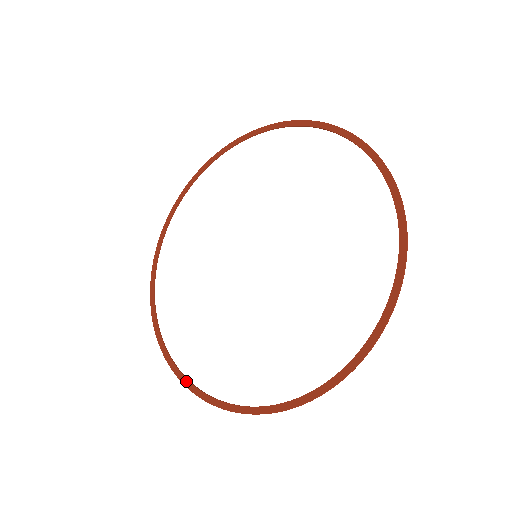
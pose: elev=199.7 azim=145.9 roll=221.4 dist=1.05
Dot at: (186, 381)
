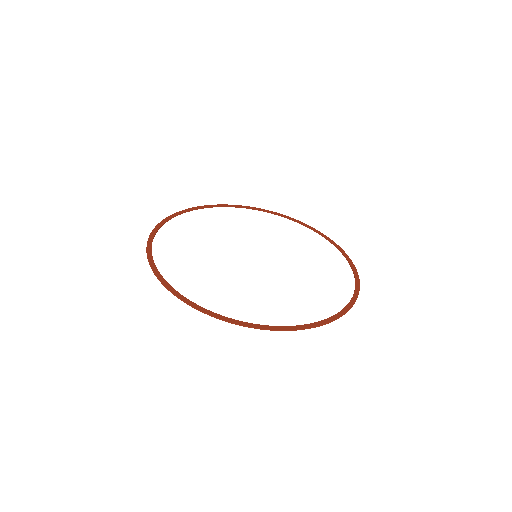
Dot at: (297, 326)
